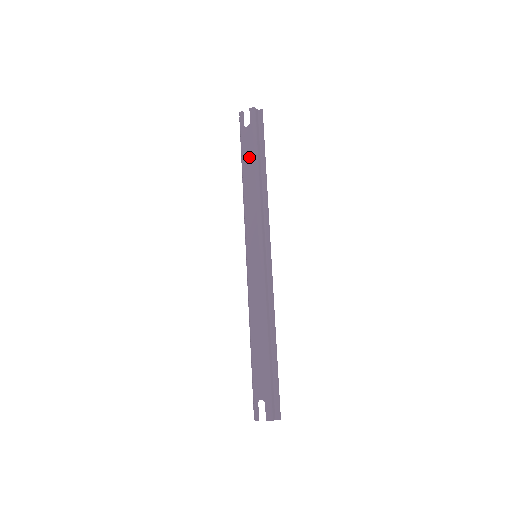
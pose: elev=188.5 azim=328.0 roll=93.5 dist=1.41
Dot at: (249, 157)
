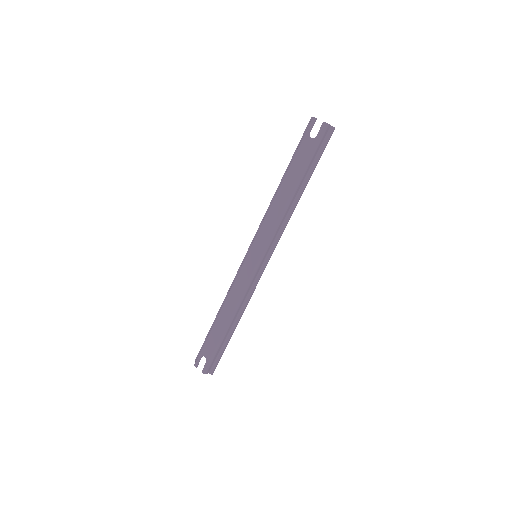
Dot at: (297, 170)
